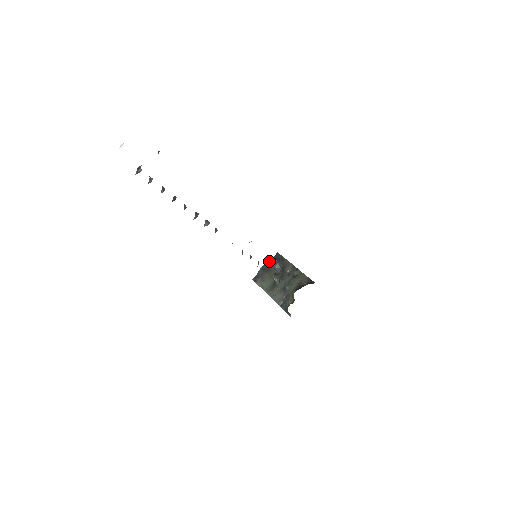
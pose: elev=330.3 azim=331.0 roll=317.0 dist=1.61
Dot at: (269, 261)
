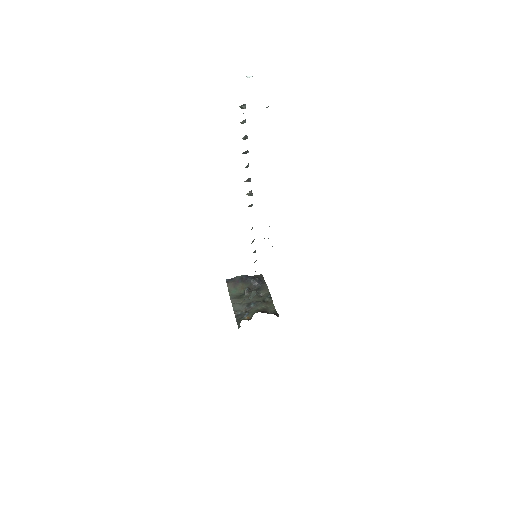
Dot at: occluded
